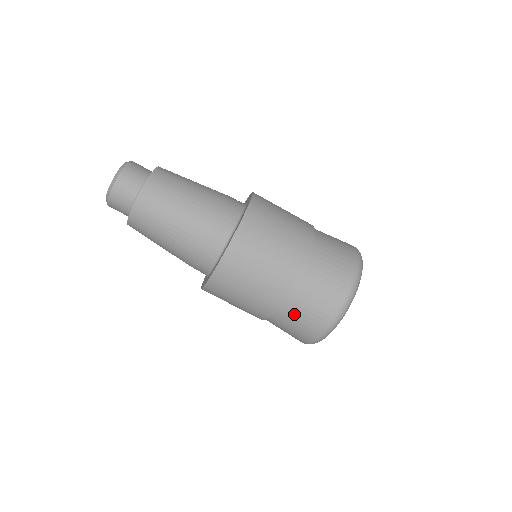
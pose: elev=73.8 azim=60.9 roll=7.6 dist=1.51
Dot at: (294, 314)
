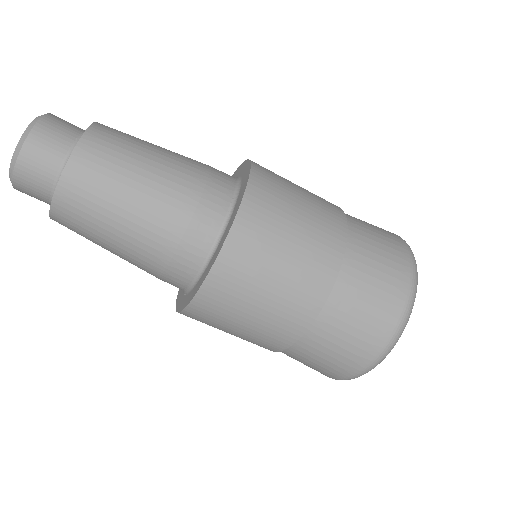
Dot at: (322, 346)
